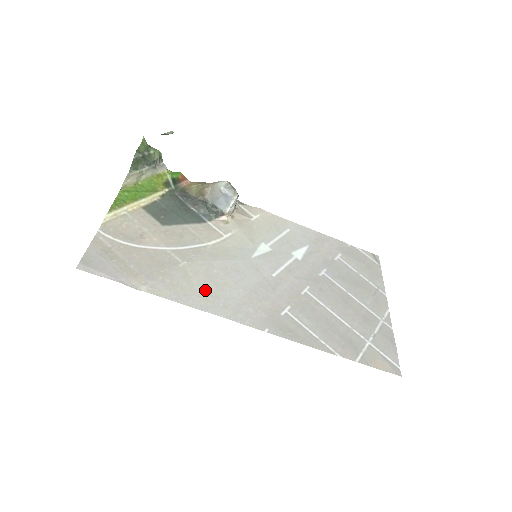
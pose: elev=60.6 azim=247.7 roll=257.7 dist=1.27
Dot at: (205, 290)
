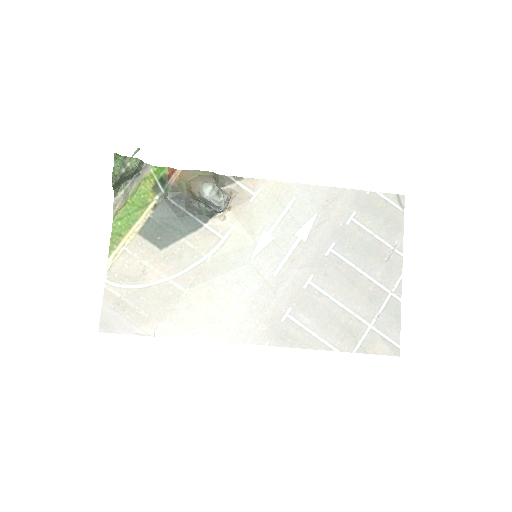
Dot at: (209, 317)
